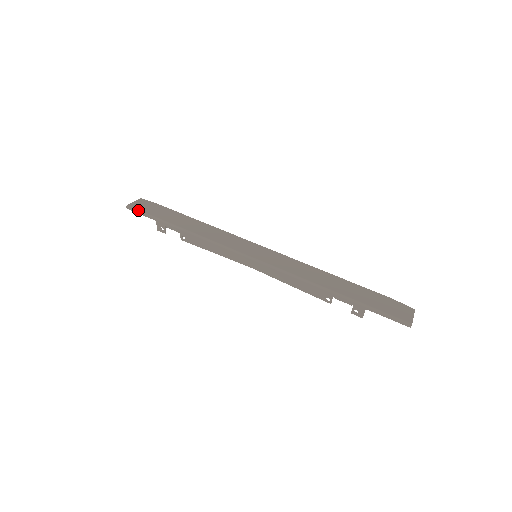
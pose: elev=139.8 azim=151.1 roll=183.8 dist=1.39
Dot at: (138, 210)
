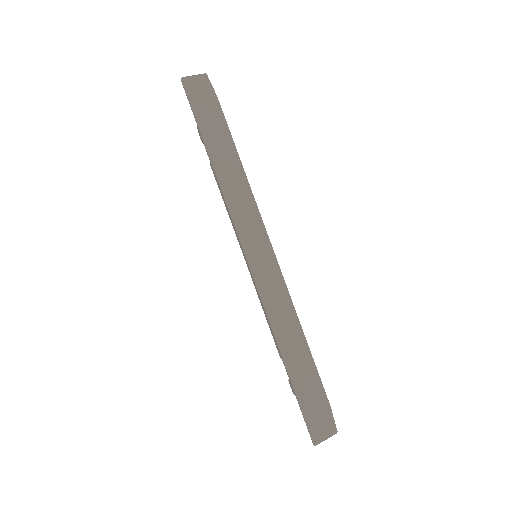
Dot at: (188, 95)
